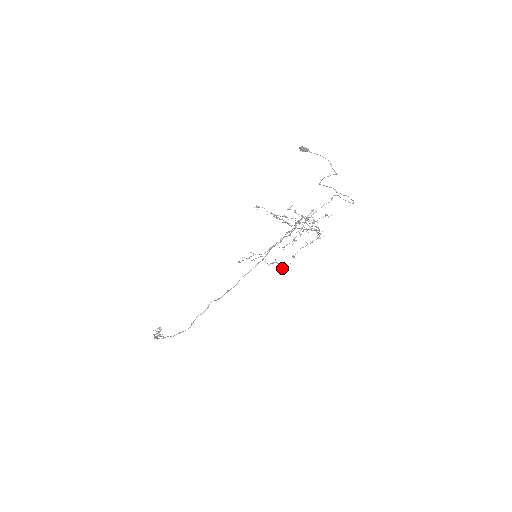
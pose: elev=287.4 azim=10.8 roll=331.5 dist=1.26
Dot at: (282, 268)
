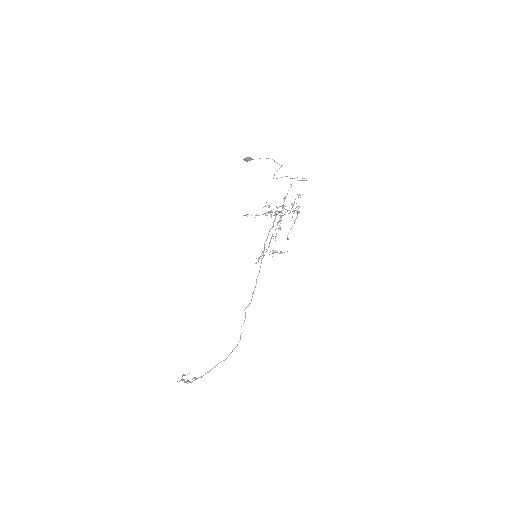
Dot at: (282, 253)
